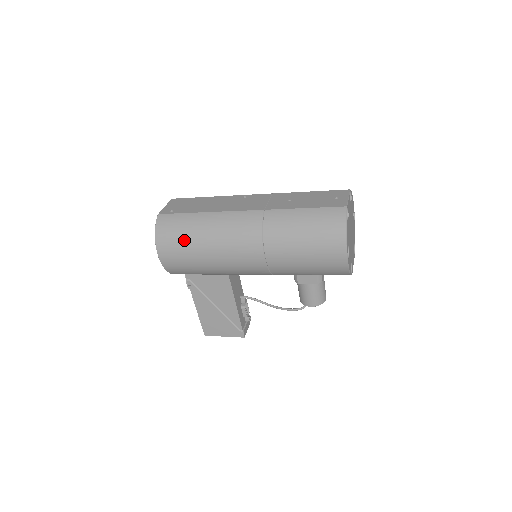
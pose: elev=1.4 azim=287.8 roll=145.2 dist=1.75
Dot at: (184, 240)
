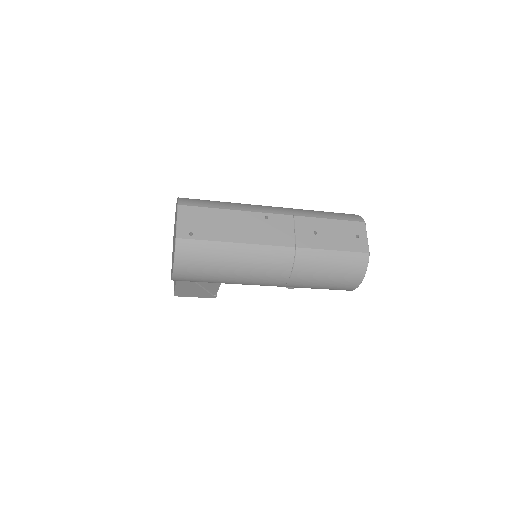
Dot at: (208, 269)
